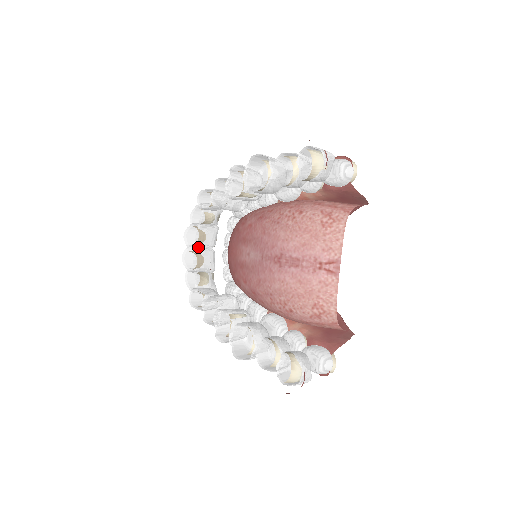
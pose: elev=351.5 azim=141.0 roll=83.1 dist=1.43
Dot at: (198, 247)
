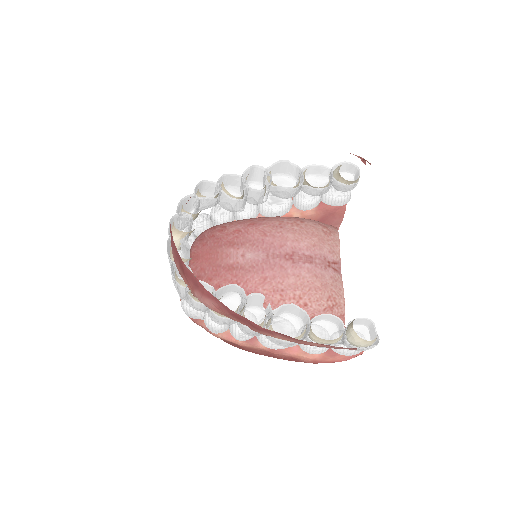
Dot at: (184, 239)
